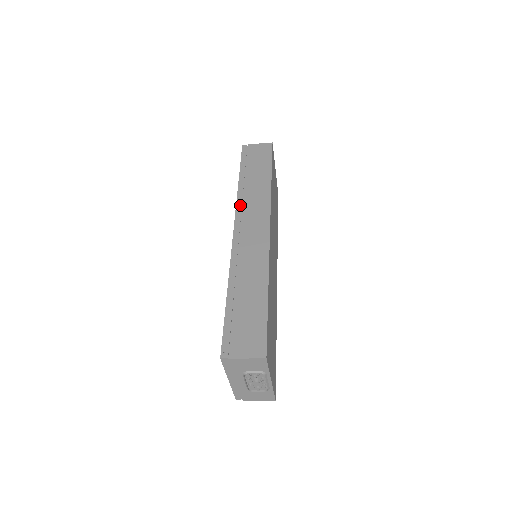
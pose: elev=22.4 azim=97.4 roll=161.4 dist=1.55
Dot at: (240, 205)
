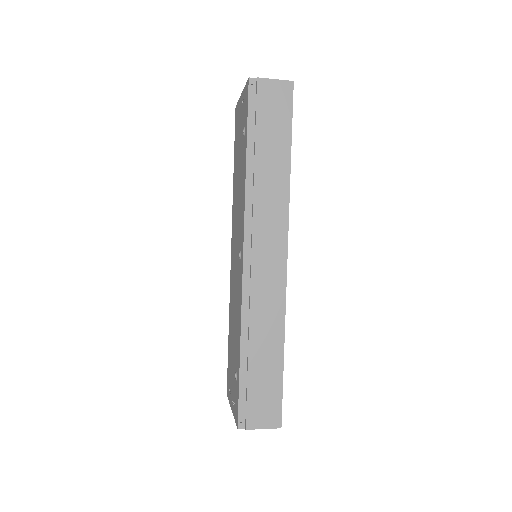
Dot at: (250, 212)
